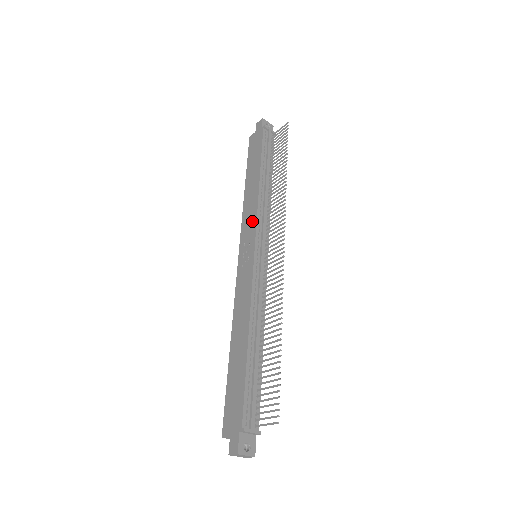
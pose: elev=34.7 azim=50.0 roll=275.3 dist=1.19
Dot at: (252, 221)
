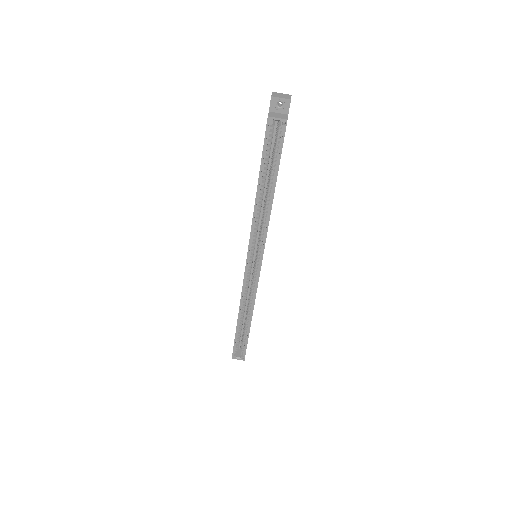
Dot at: occluded
